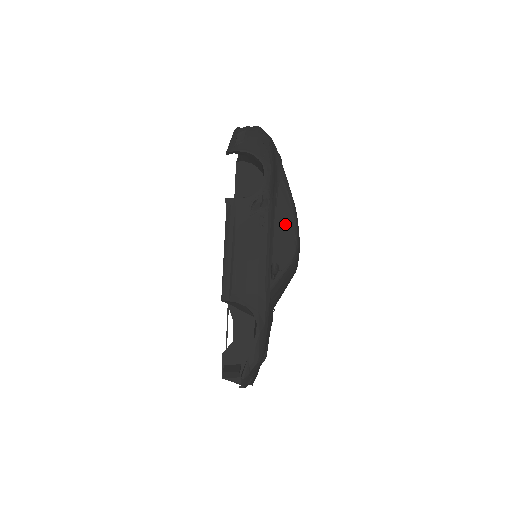
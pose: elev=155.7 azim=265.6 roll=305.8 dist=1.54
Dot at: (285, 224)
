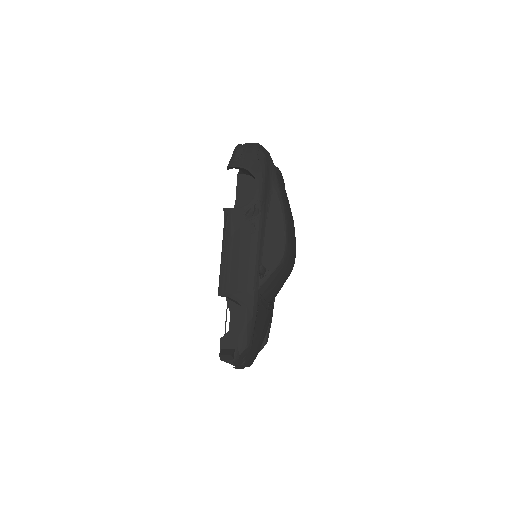
Dot at: (275, 230)
